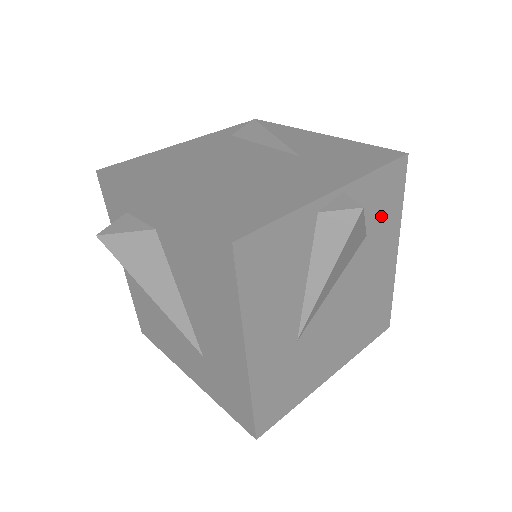
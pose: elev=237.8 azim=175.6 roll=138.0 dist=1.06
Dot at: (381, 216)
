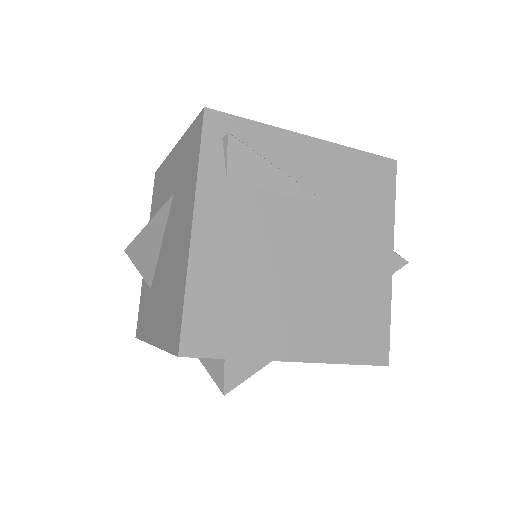
Dot at: occluded
